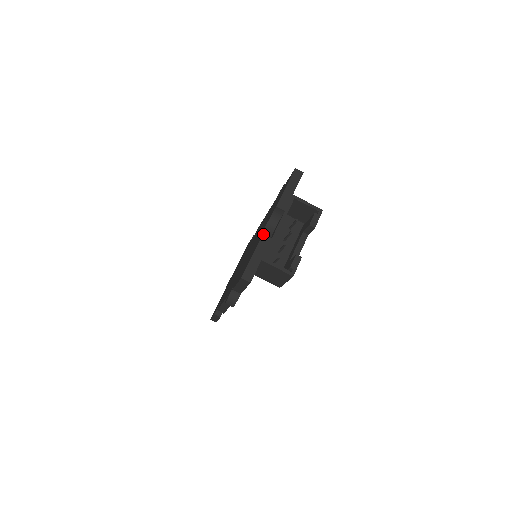
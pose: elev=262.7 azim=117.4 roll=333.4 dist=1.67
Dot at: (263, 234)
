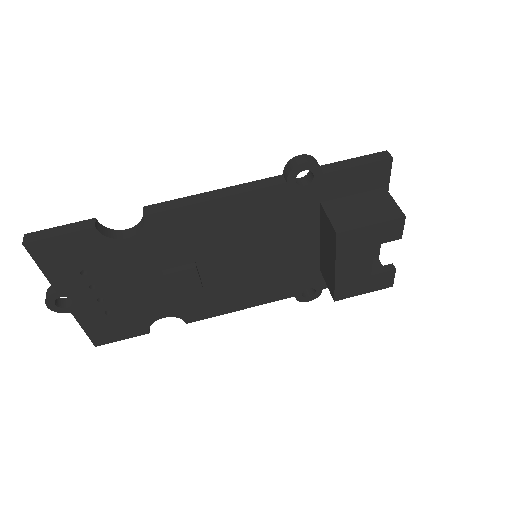
Dot at: occluded
